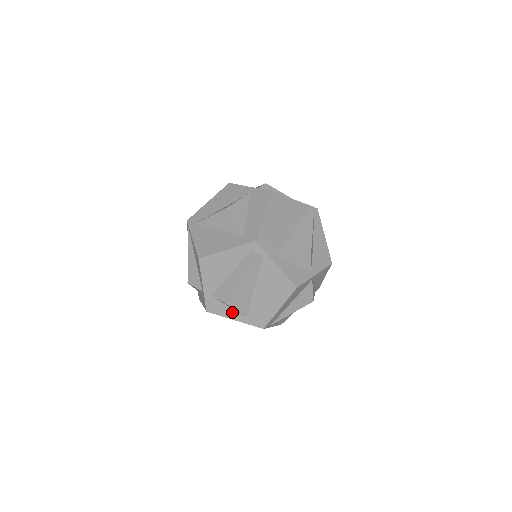
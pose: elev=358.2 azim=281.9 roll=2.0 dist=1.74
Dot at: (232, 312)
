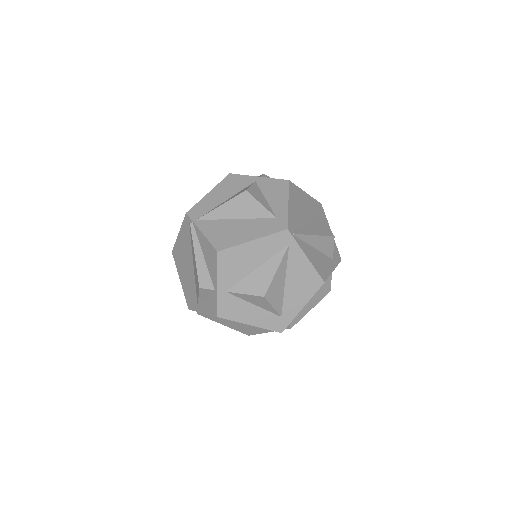
Dot at: occluded
